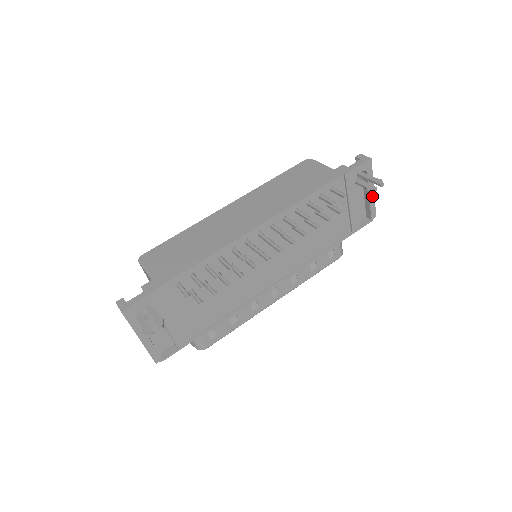
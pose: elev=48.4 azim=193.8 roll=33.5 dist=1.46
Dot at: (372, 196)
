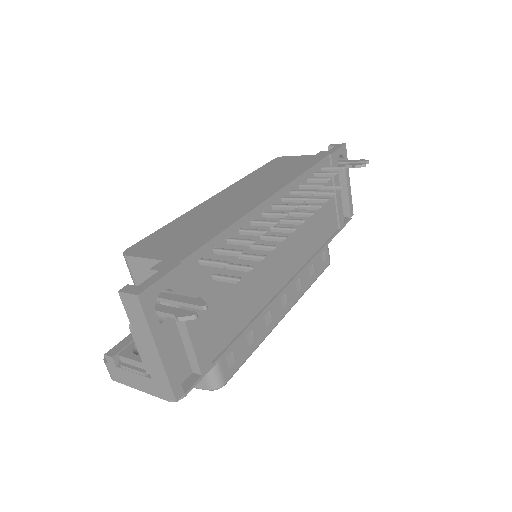
Dot at: (349, 188)
